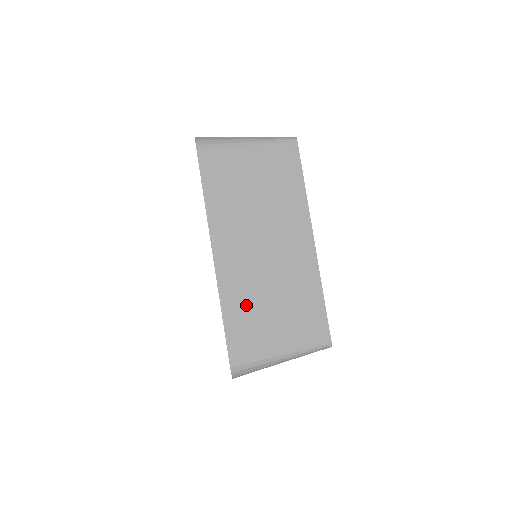
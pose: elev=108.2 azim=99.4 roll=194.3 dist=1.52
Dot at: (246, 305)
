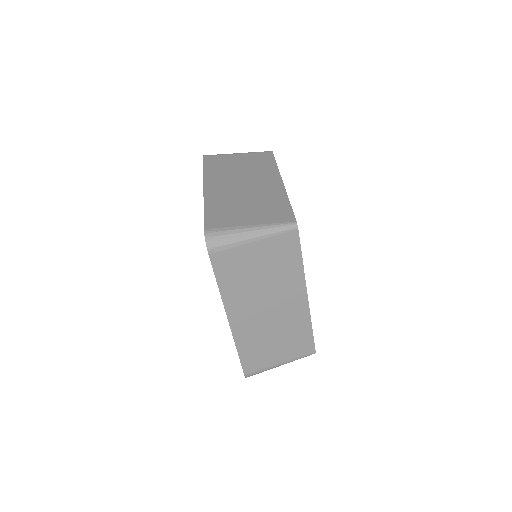
Dot at: (255, 345)
